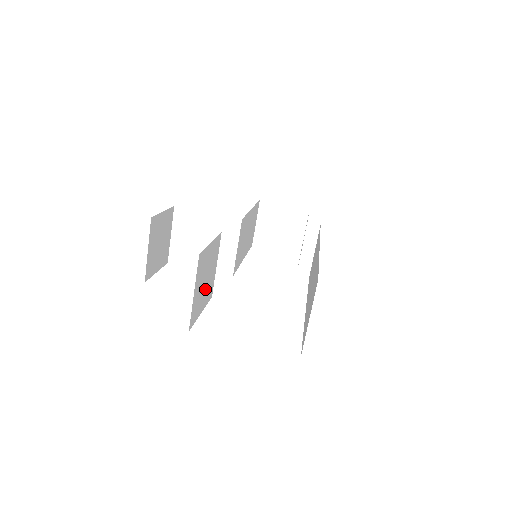
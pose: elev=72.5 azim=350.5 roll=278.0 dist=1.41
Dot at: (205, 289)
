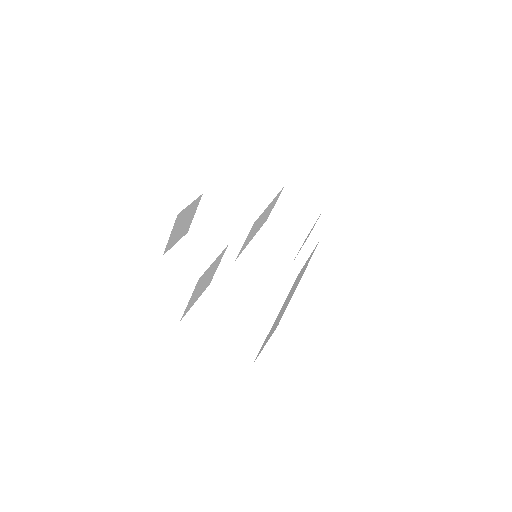
Dot at: (203, 287)
